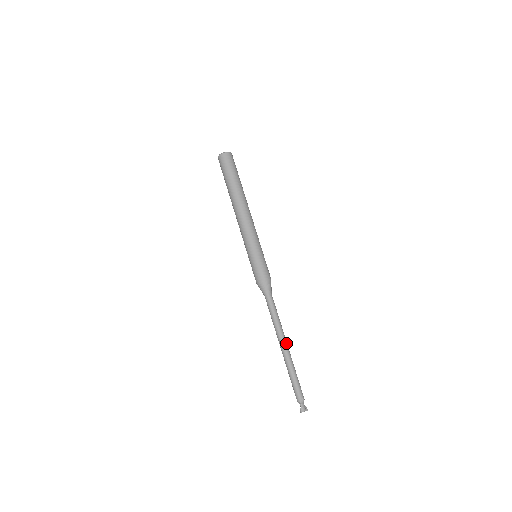
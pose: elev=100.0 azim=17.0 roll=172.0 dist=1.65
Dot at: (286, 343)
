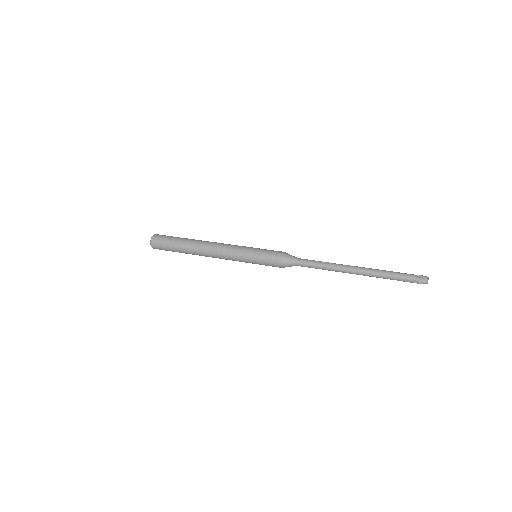
Dot at: occluded
